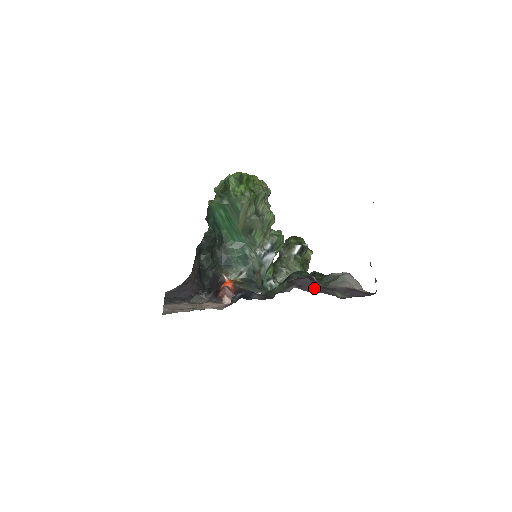
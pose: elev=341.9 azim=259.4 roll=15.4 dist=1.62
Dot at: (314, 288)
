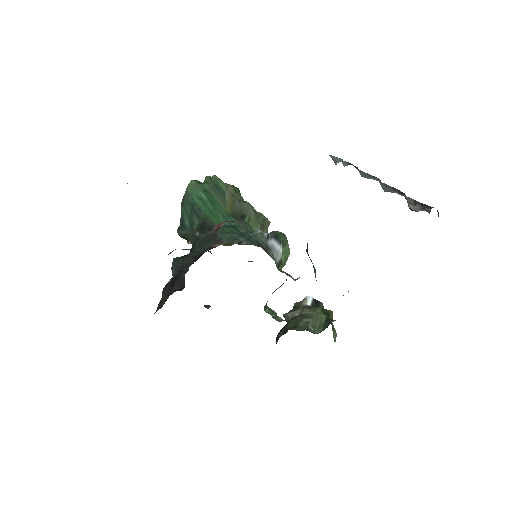
Dot at: occluded
